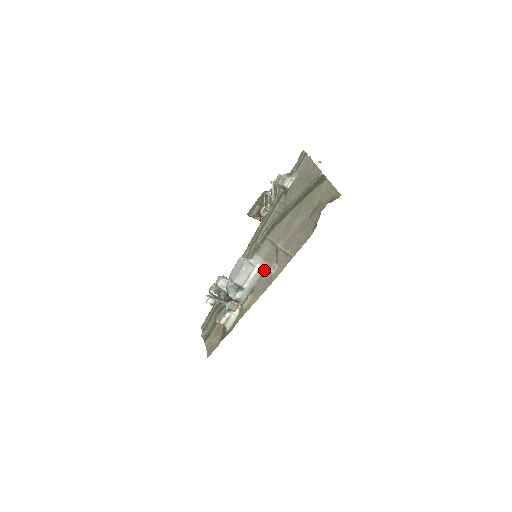
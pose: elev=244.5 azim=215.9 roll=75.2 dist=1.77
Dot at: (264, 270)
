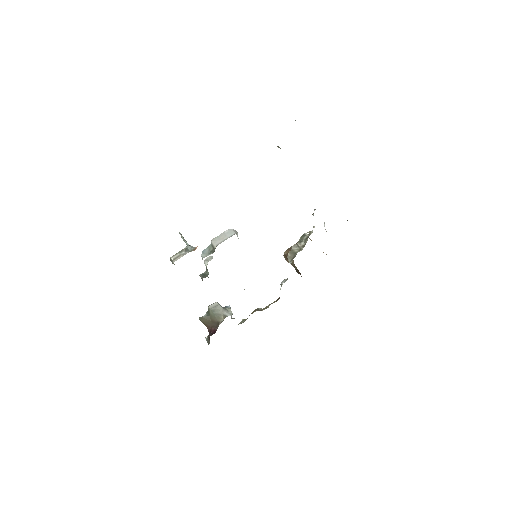
Dot at: occluded
